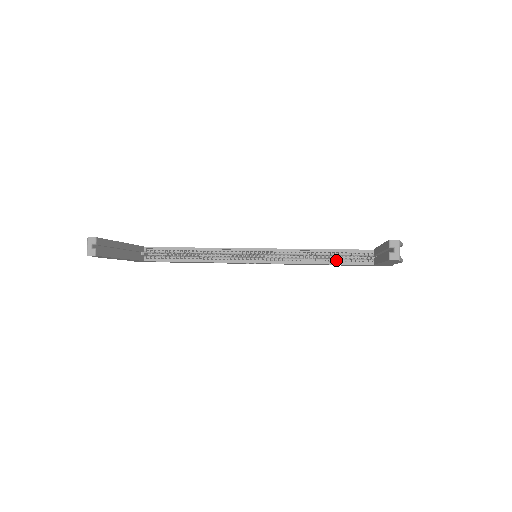
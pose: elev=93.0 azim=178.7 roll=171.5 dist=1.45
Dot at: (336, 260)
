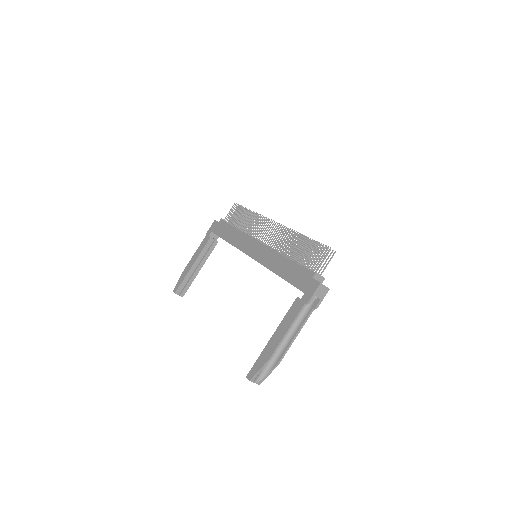
Dot at: occluded
